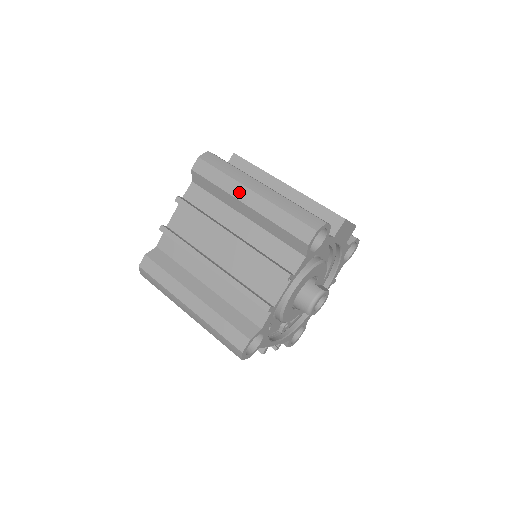
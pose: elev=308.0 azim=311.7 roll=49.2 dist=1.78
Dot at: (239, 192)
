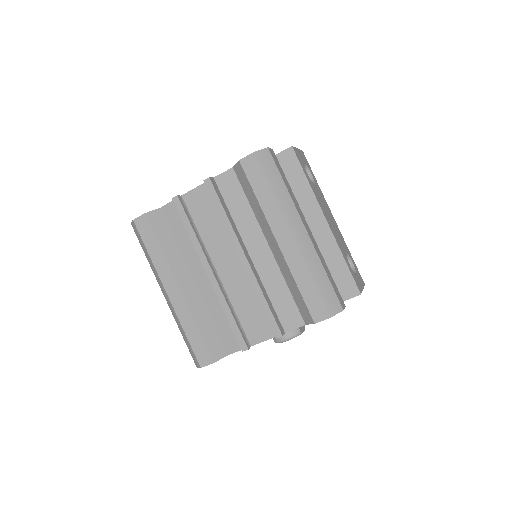
Dot at: (277, 224)
